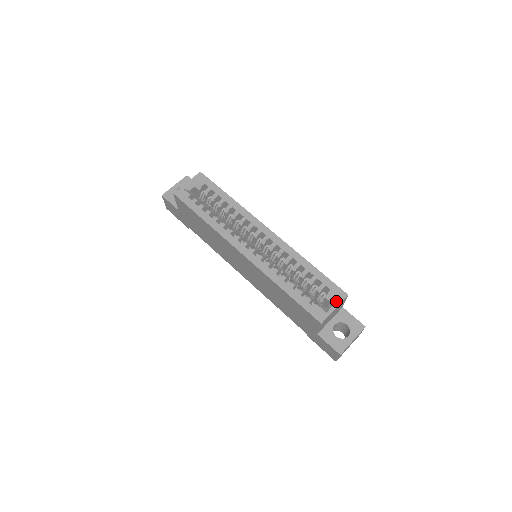
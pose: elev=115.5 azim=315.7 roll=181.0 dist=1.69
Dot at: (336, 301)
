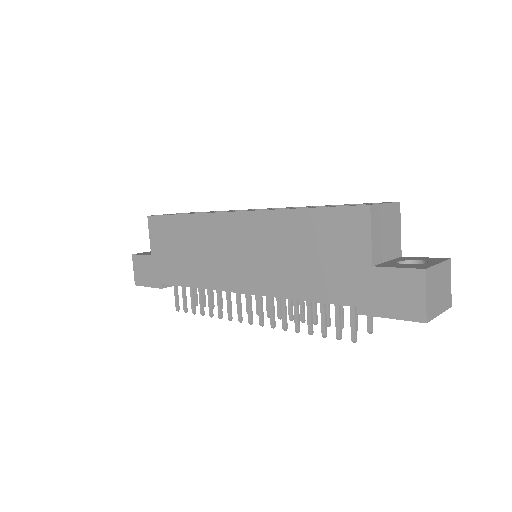
Dot at: occluded
